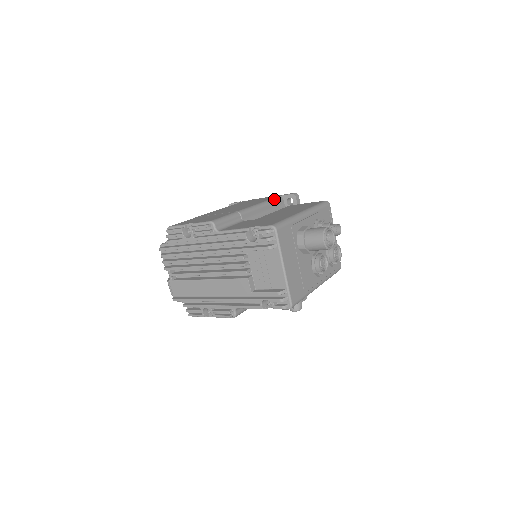
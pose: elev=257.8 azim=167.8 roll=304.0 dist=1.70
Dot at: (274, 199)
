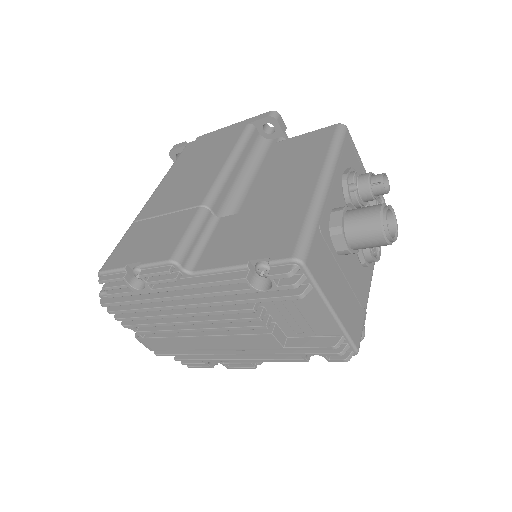
Dot at: (244, 137)
